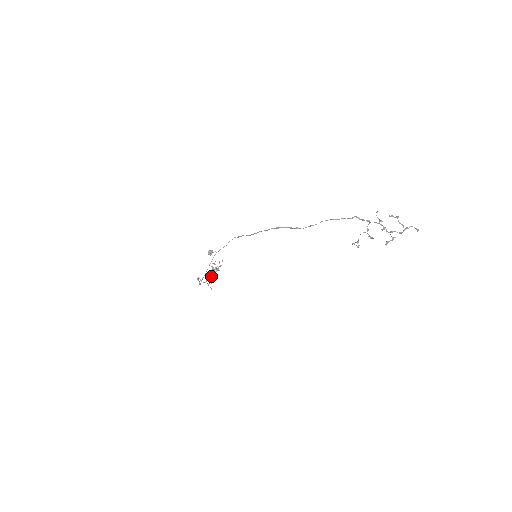
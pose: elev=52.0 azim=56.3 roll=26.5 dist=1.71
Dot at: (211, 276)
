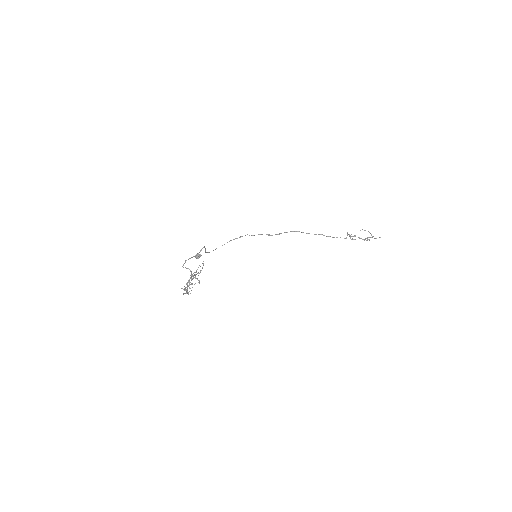
Dot at: occluded
